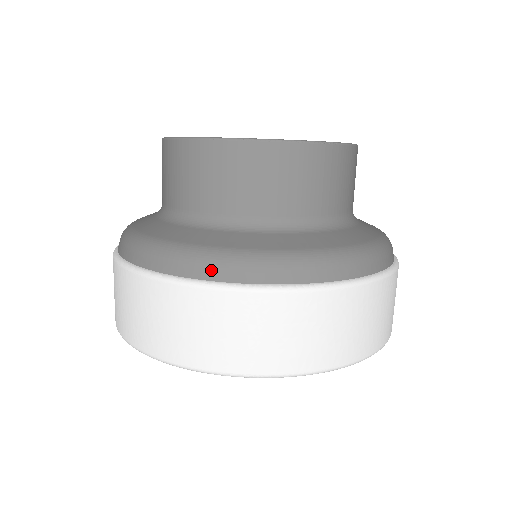
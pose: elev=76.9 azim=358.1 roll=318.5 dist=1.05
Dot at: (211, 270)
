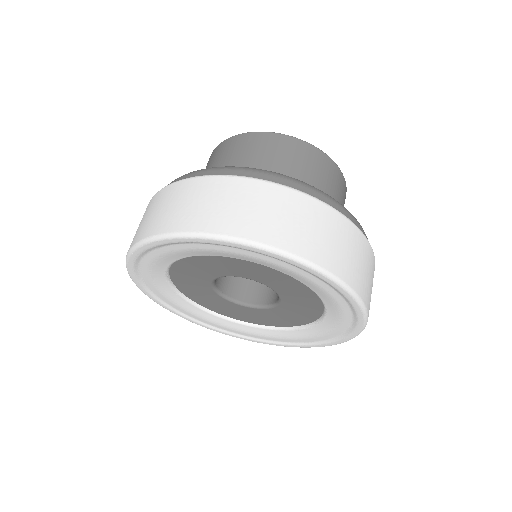
Dot at: (344, 210)
